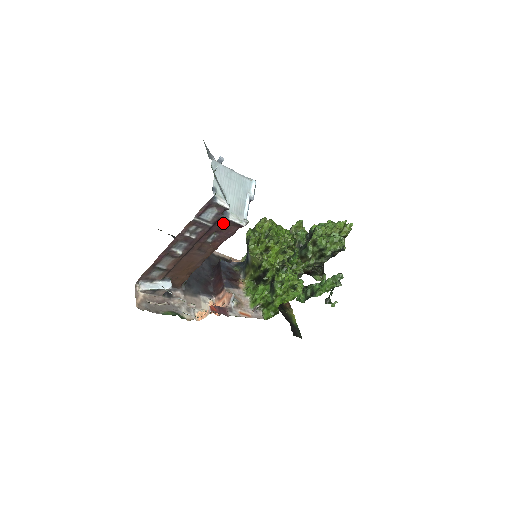
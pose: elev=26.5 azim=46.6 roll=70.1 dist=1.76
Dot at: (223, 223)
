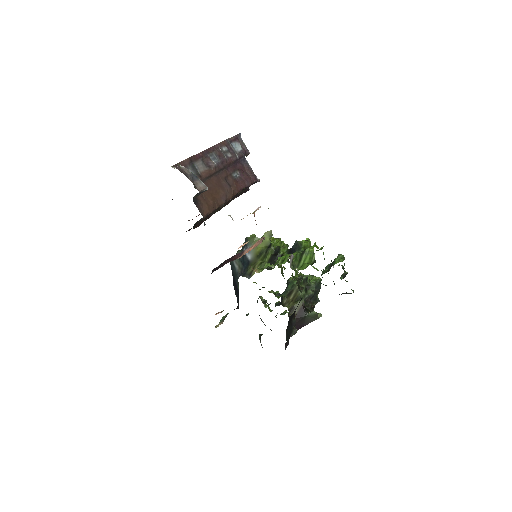
Dot at: (243, 166)
